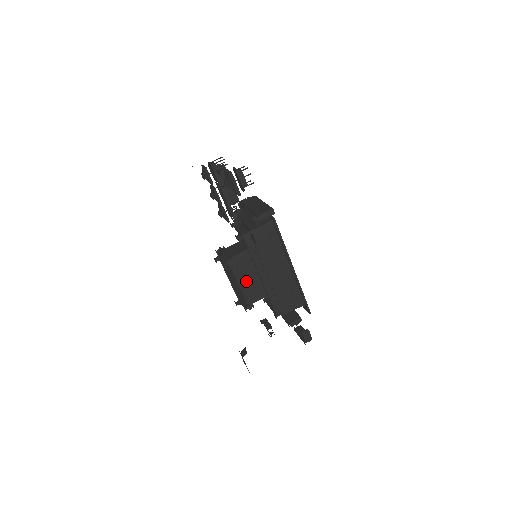
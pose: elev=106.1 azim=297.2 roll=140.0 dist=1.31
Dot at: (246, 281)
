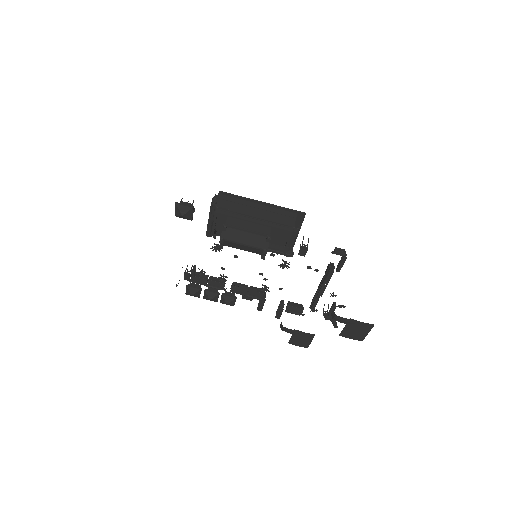
Dot at: (249, 230)
